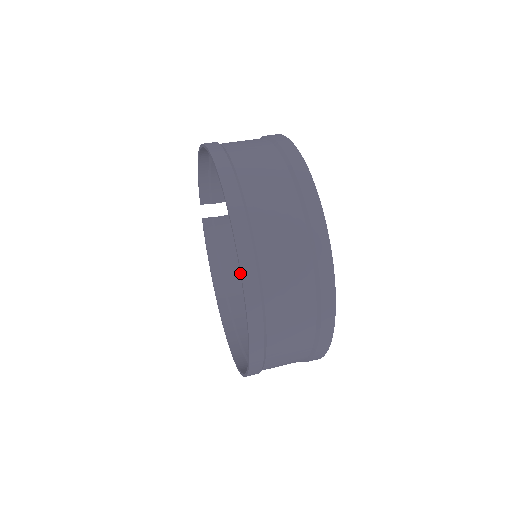
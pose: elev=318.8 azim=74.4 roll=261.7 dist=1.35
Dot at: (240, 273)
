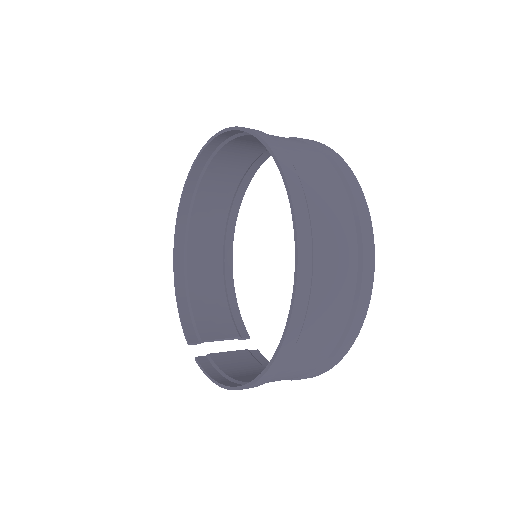
Dot at: (226, 131)
